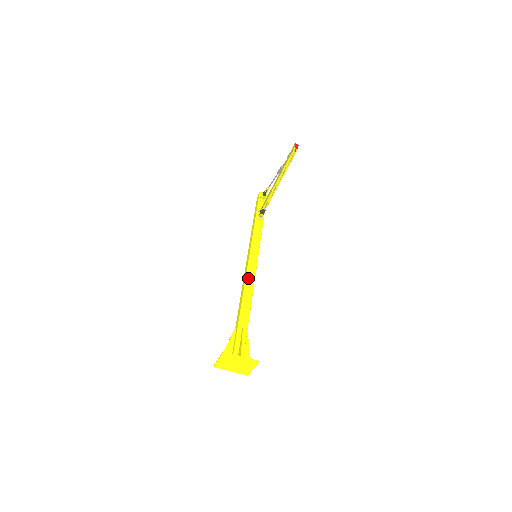
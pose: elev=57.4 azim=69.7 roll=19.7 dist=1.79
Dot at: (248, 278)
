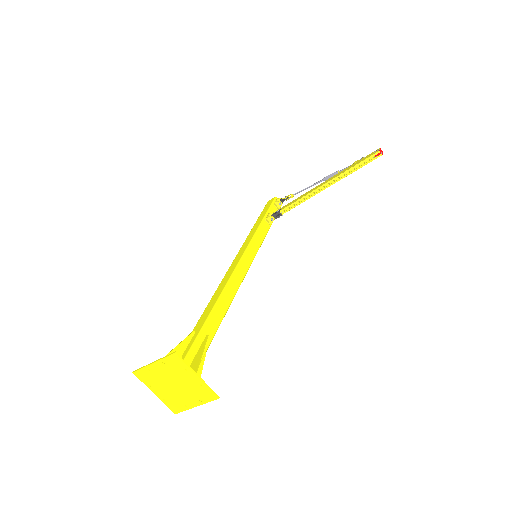
Dot at: (234, 277)
